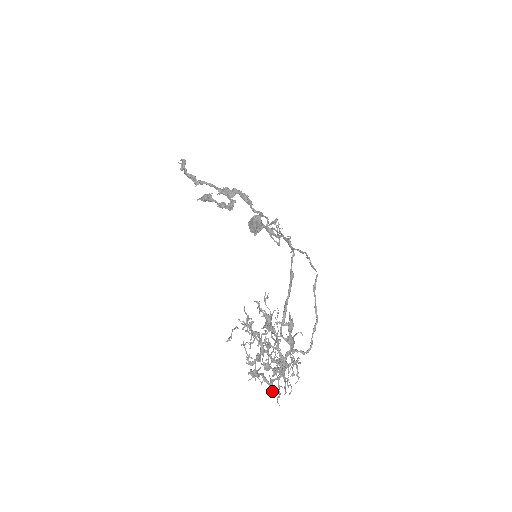
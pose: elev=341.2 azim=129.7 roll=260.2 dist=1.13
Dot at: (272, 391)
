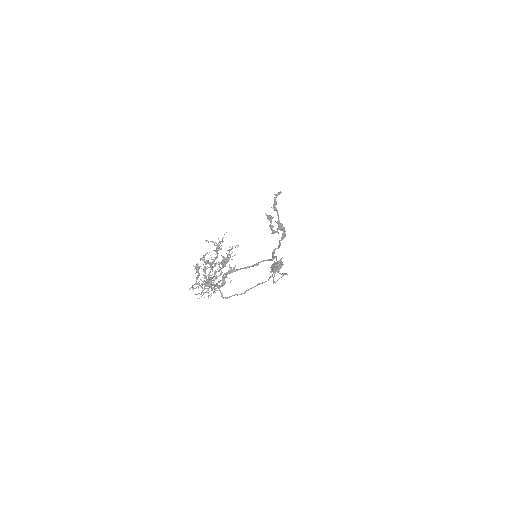
Dot at: (193, 288)
